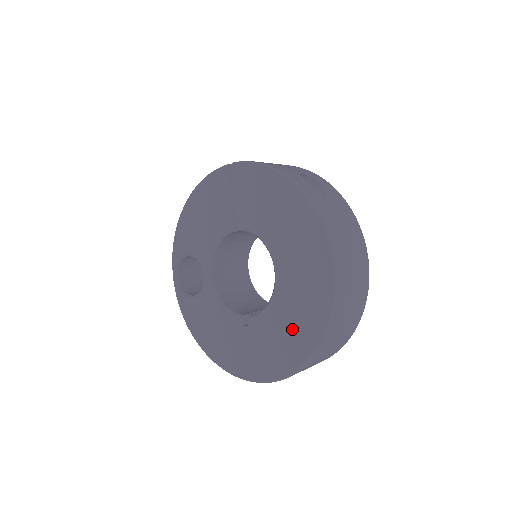
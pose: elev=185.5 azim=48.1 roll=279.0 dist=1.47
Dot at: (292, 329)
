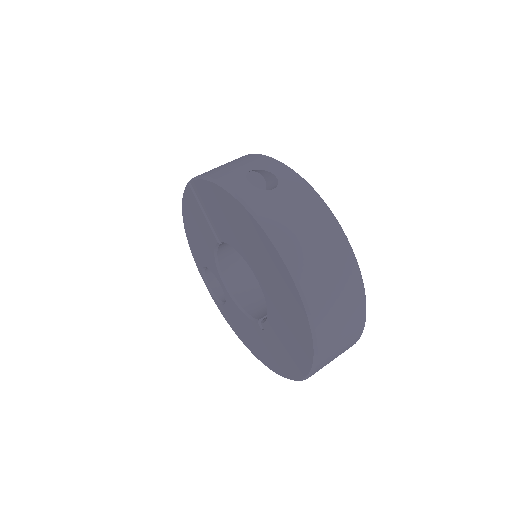
Dot at: (291, 335)
